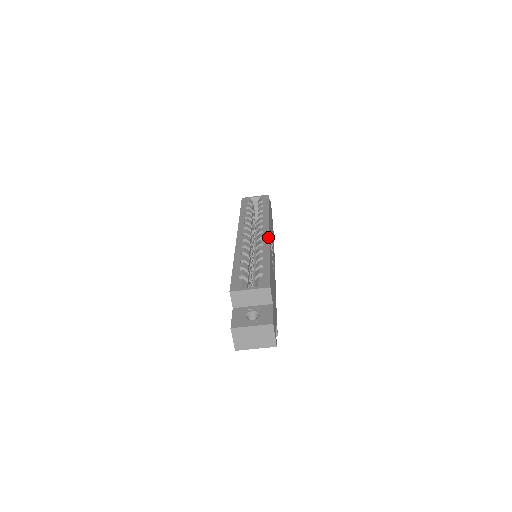
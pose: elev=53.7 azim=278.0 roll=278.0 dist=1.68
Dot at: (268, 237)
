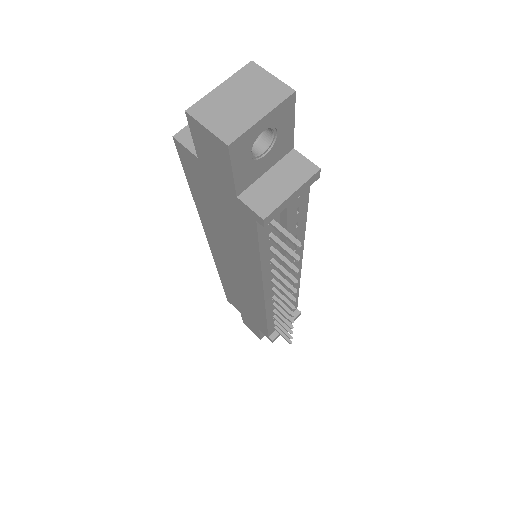
Dot at: occluded
